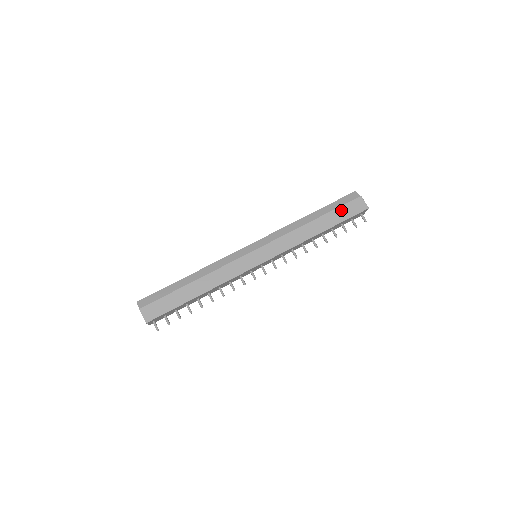
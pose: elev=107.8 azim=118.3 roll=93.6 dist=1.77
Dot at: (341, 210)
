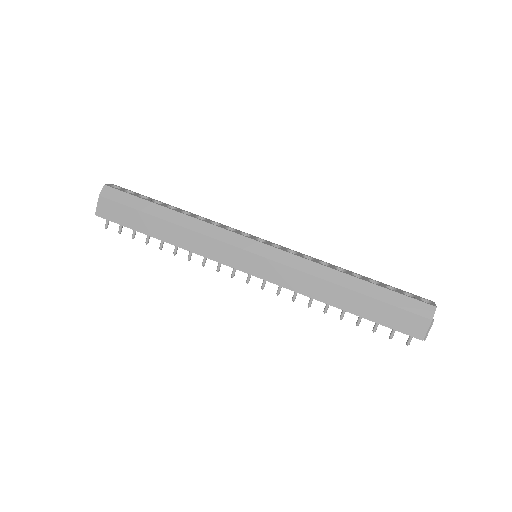
Dot at: (391, 311)
